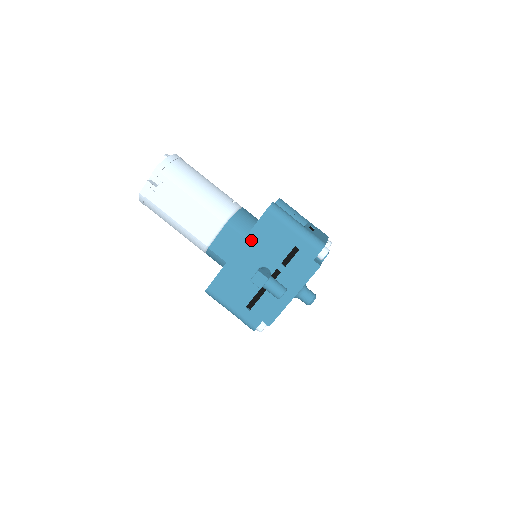
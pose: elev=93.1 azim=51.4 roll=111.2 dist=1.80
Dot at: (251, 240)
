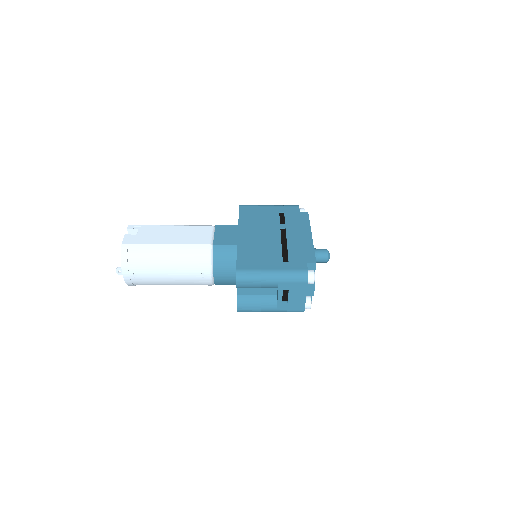
Dot at: occluded
